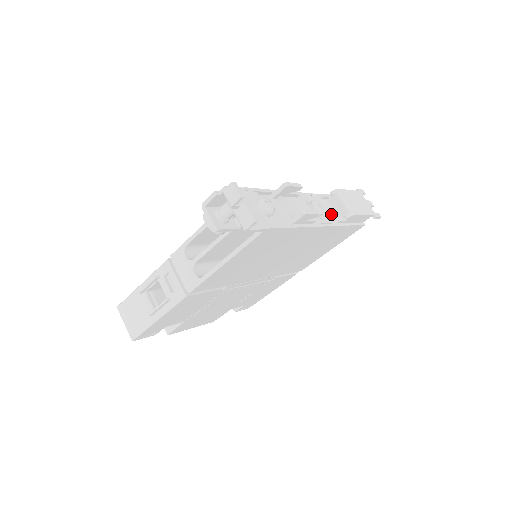
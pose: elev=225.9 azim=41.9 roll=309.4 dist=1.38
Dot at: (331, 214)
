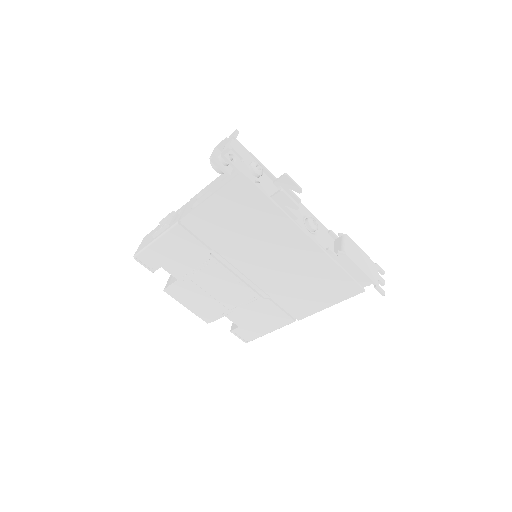
Dot at: (326, 243)
